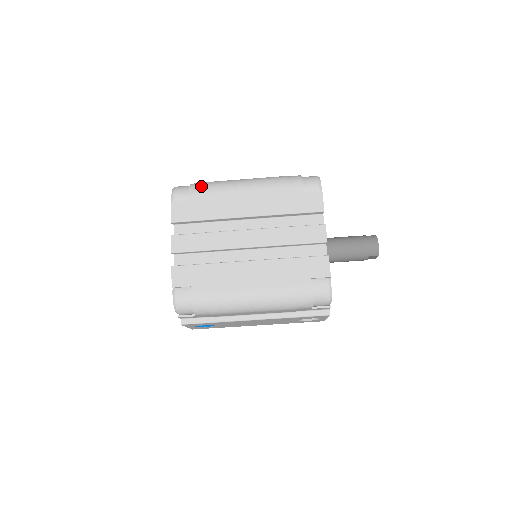
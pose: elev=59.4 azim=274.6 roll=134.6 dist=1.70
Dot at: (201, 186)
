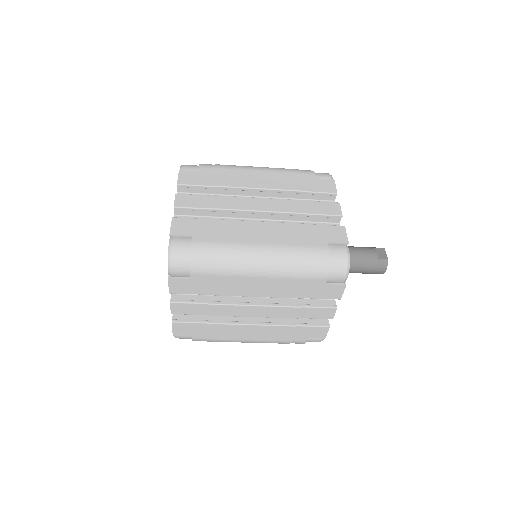
Dot at: (205, 264)
